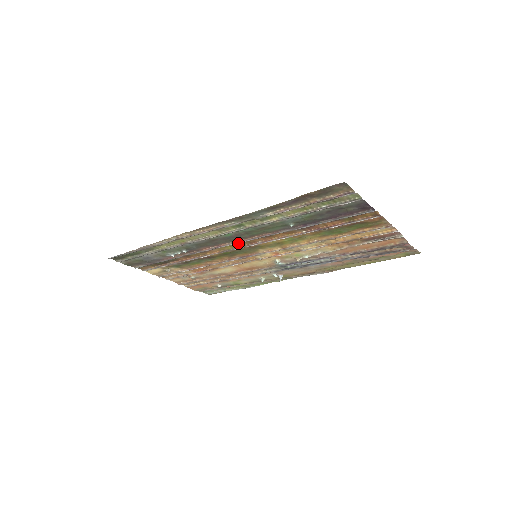
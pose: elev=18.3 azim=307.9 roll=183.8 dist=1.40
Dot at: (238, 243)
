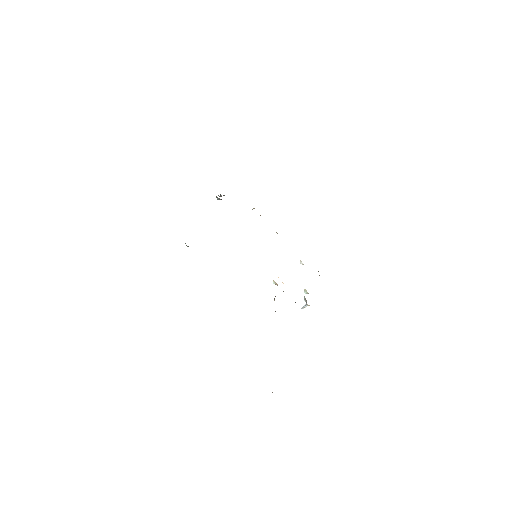
Dot at: occluded
